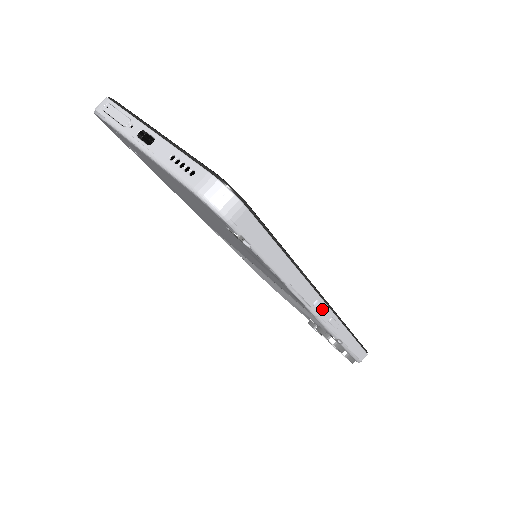
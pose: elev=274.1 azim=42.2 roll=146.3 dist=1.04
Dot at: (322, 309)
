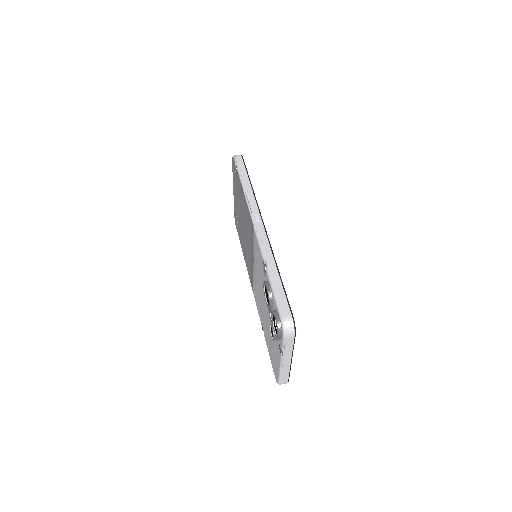
Dot at: (259, 223)
